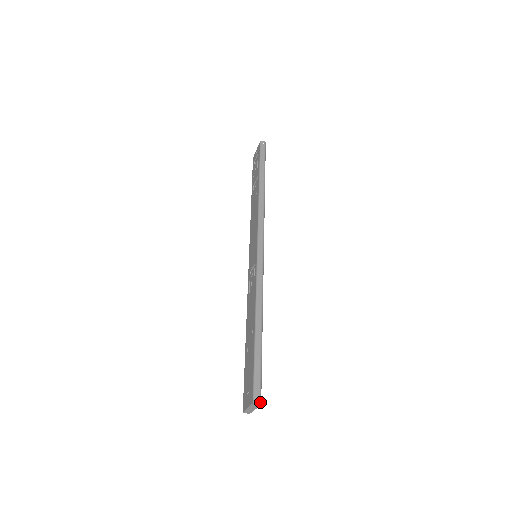
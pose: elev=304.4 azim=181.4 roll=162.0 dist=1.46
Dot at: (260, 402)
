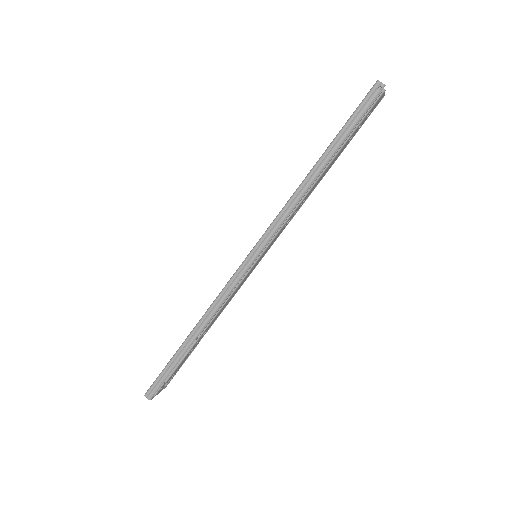
Dot at: (149, 399)
